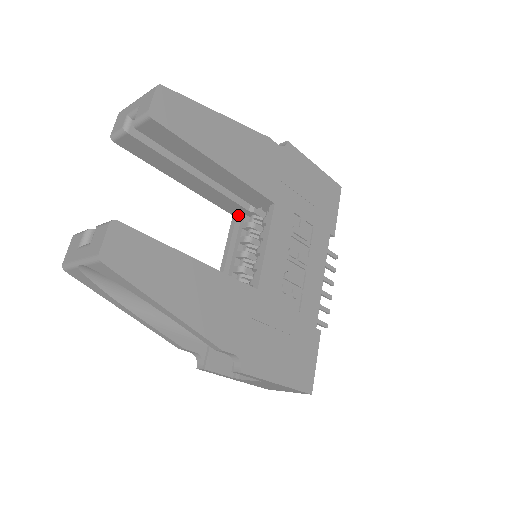
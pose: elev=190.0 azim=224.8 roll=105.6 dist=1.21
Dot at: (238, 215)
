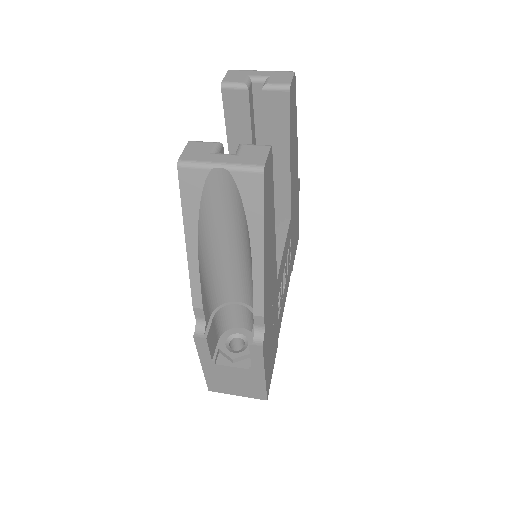
Dot at: occluded
